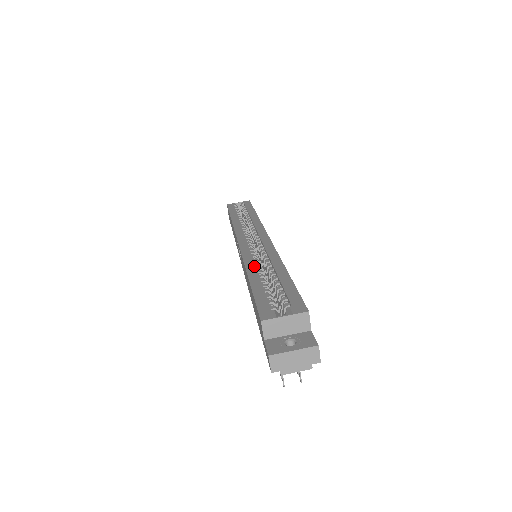
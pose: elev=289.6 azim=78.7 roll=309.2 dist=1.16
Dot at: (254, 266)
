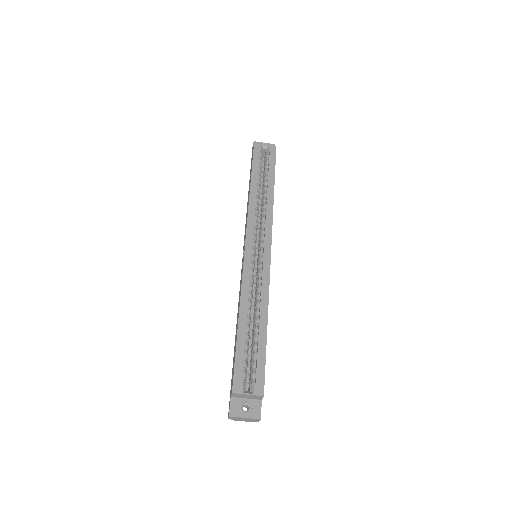
Dot at: (247, 305)
